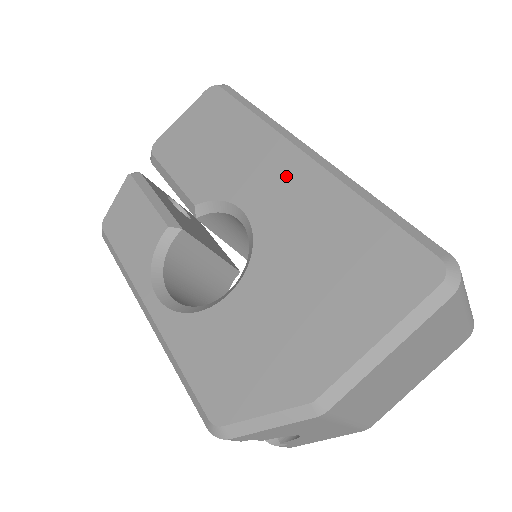
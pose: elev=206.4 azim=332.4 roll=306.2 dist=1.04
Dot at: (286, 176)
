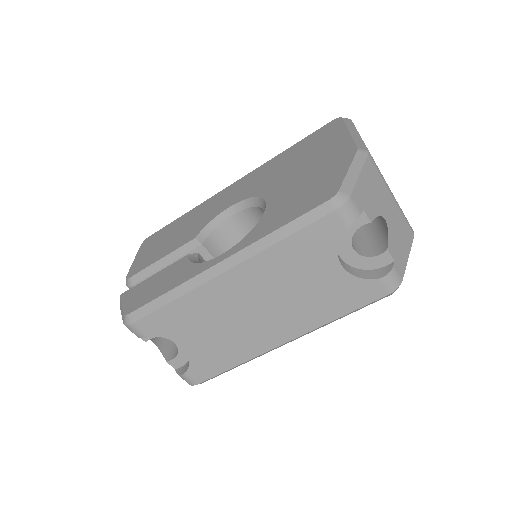
Dot at: (236, 188)
